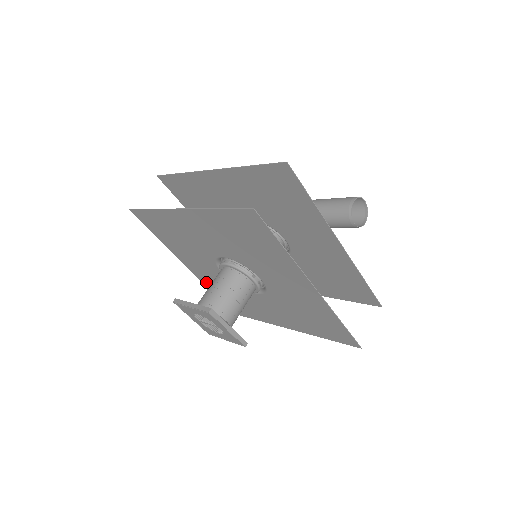
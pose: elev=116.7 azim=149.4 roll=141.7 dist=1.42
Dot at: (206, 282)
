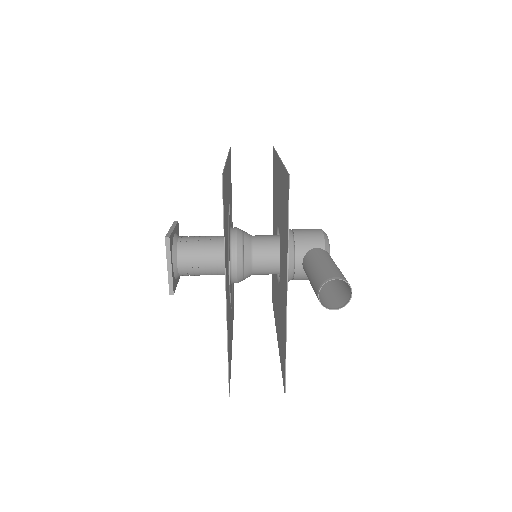
Dot at: occluded
